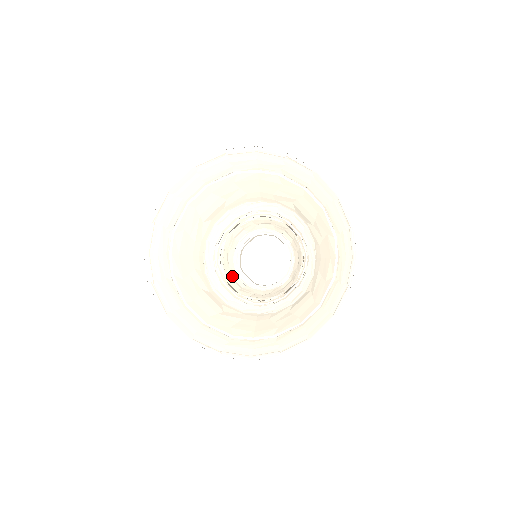
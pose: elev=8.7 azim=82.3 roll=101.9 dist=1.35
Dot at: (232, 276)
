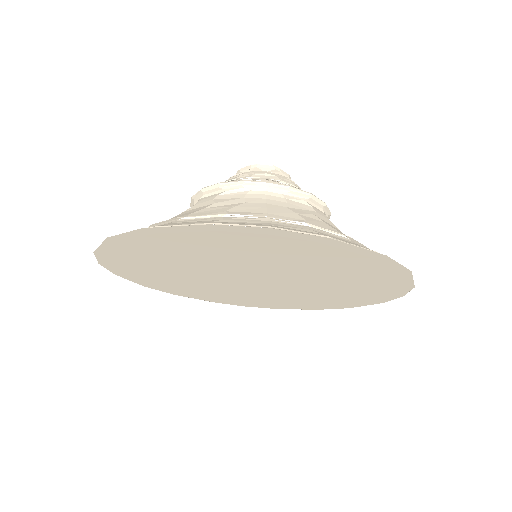
Dot at: occluded
